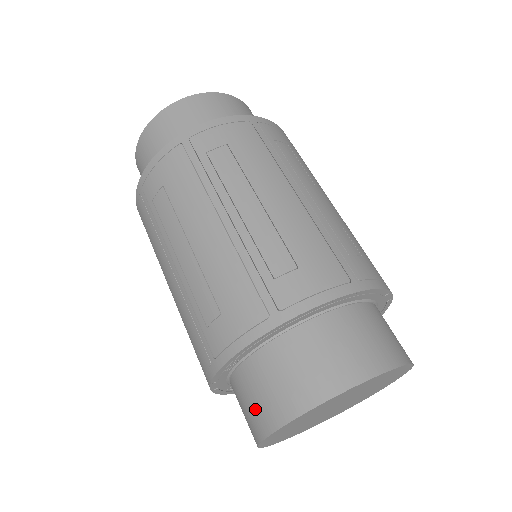
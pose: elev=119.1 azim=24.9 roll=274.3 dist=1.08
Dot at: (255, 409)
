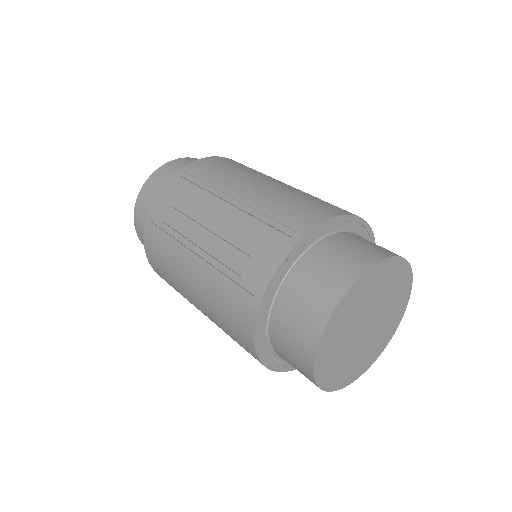
Dot at: (337, 268)
